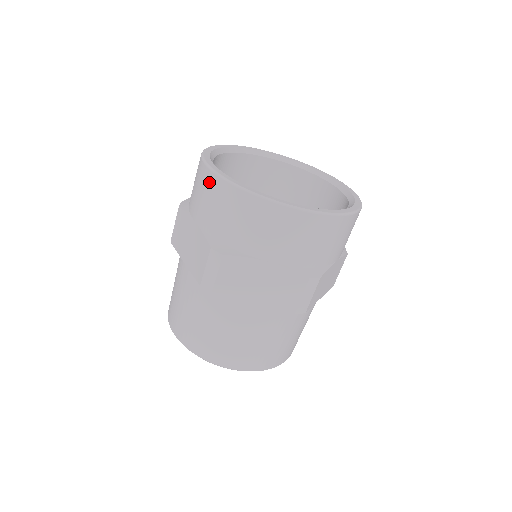
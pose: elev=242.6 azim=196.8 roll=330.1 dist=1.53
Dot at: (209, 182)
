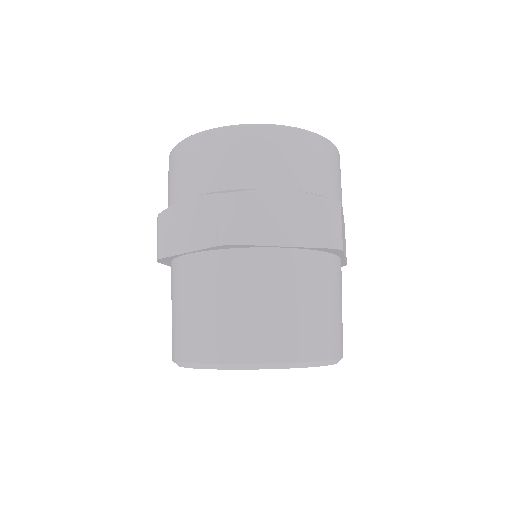
Dot at: occluded
